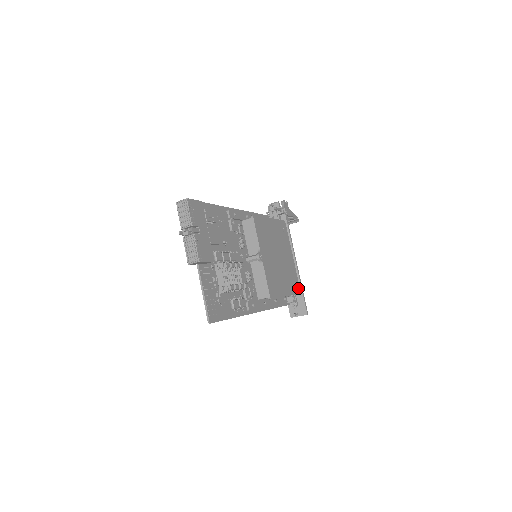
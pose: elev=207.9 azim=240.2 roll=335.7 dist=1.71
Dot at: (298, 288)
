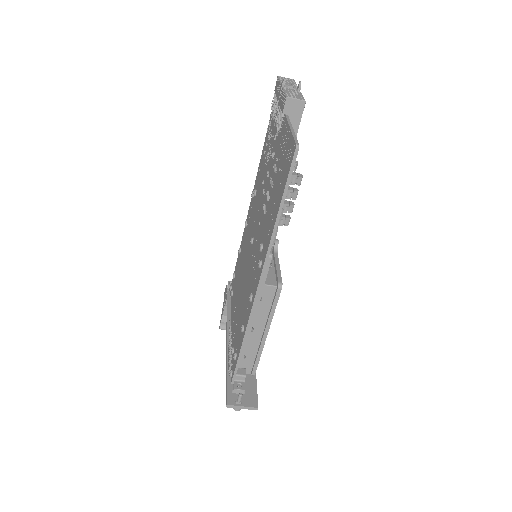
Dot at: occluded
